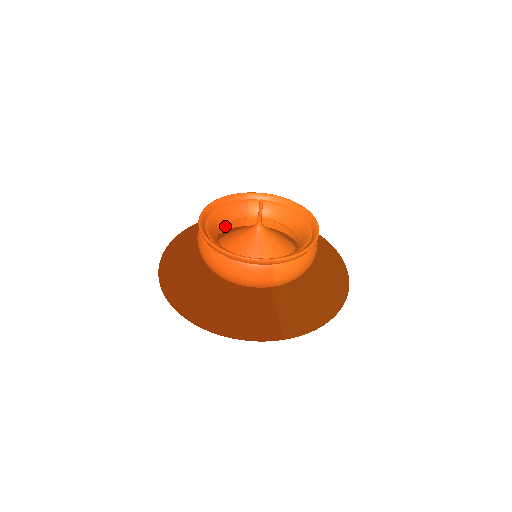
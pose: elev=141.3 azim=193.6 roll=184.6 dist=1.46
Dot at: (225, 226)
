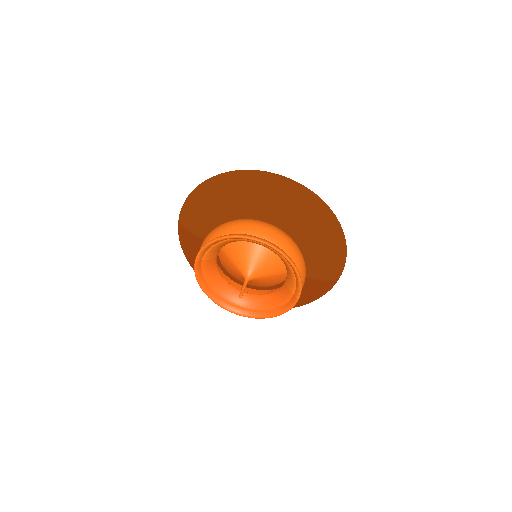
Dot at: occluded
